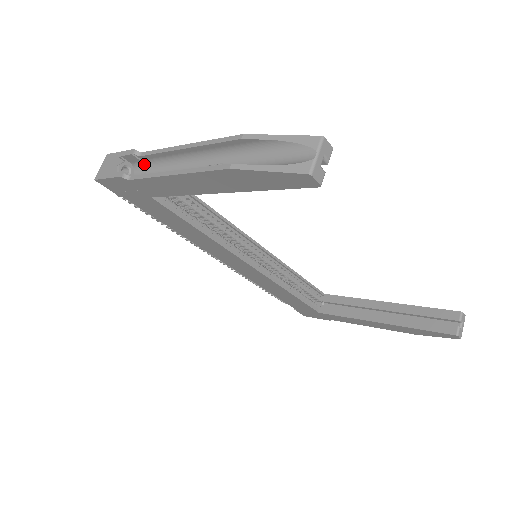
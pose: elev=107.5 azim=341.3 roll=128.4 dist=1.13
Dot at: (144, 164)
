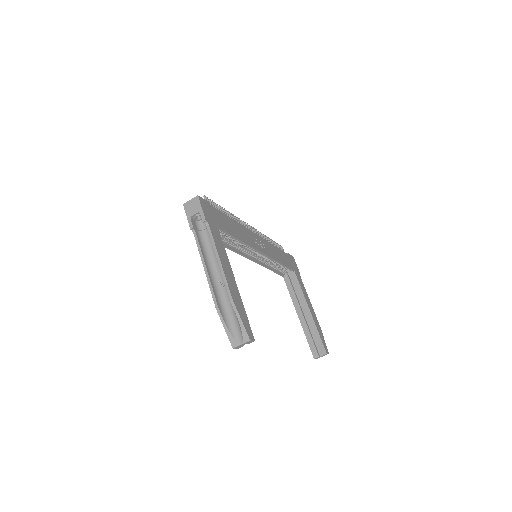
Dot at: occluded
